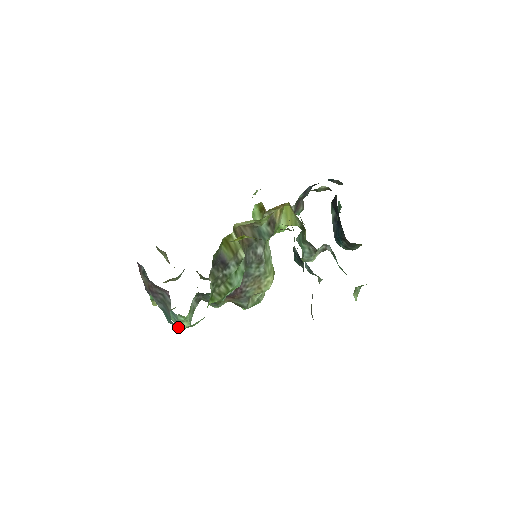
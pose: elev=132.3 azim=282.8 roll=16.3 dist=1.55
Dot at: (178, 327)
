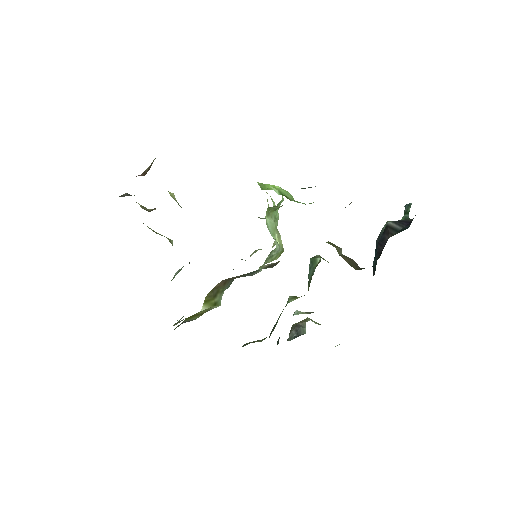
Dot at: occluded
